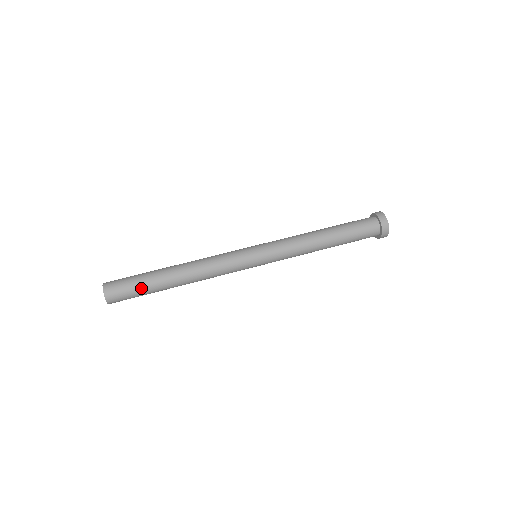
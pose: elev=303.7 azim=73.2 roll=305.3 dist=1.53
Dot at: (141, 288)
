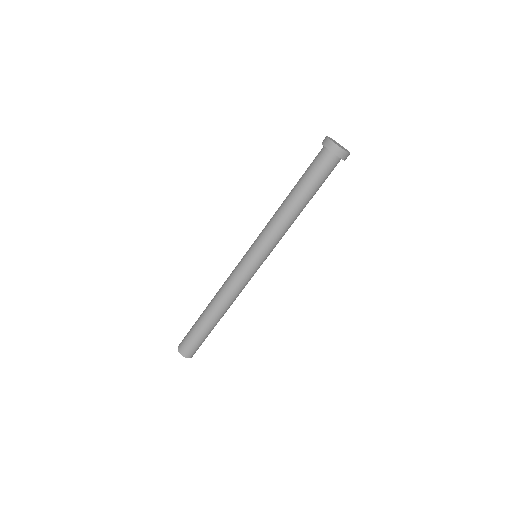
Dot at: occluded
